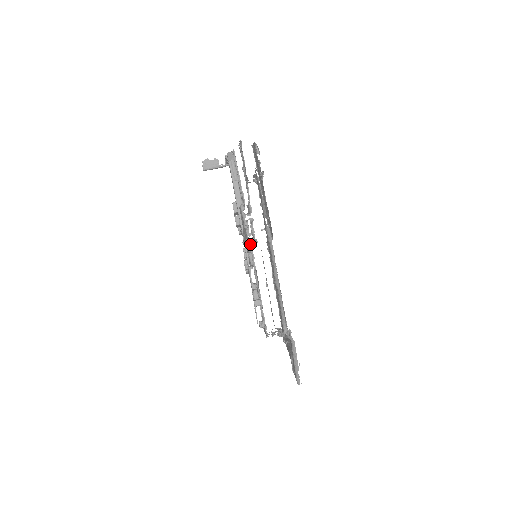
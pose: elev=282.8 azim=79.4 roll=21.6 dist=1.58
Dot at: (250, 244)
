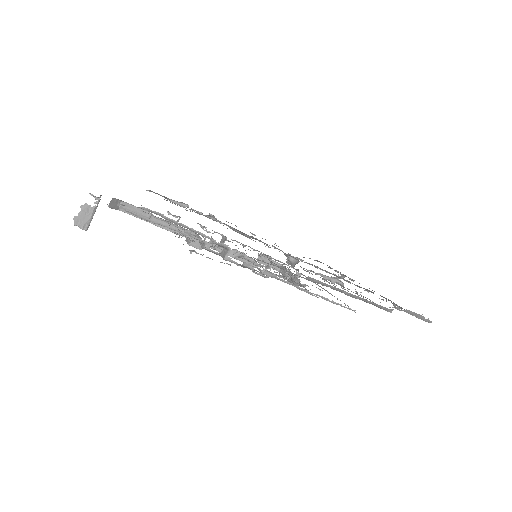
Dot at: occluded
